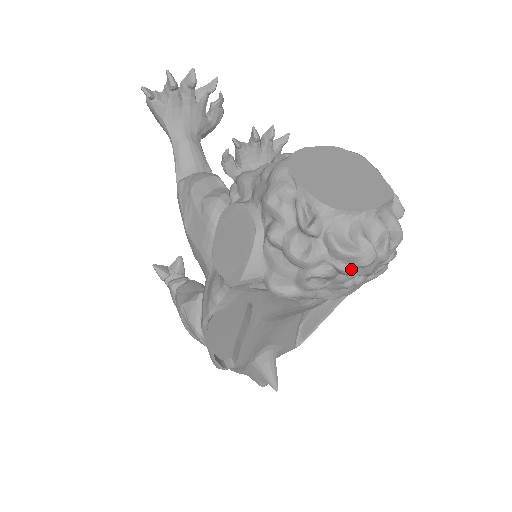
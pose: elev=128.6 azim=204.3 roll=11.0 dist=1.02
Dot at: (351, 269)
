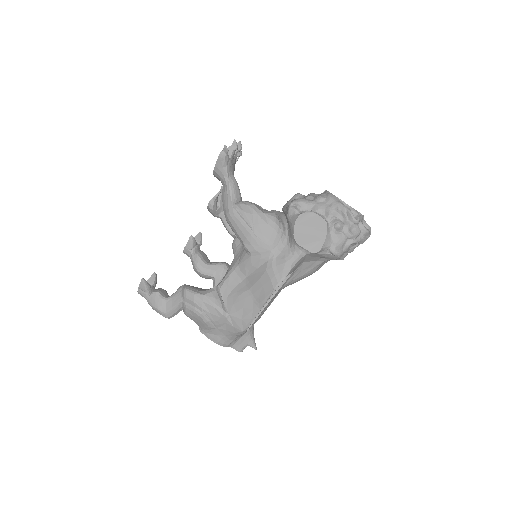
Dot at: occluded
